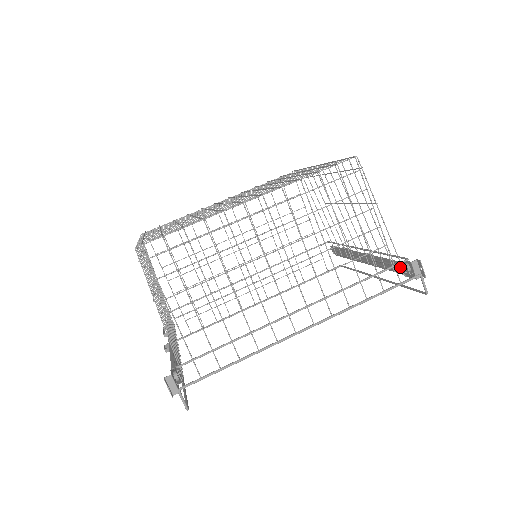
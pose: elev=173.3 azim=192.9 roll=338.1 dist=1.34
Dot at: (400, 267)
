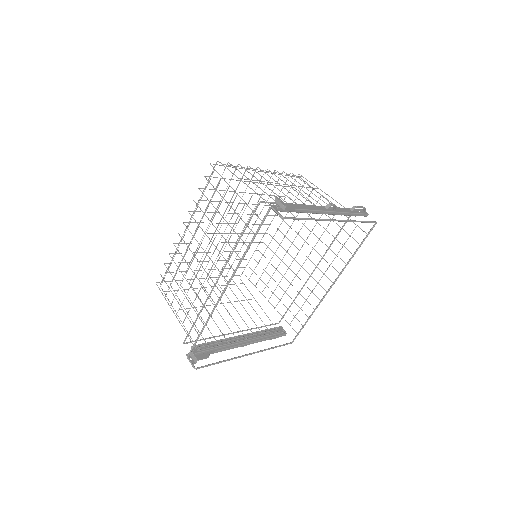
Dot at: occluded
